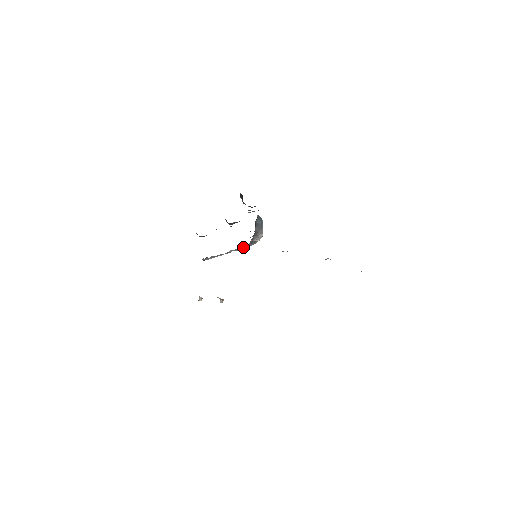
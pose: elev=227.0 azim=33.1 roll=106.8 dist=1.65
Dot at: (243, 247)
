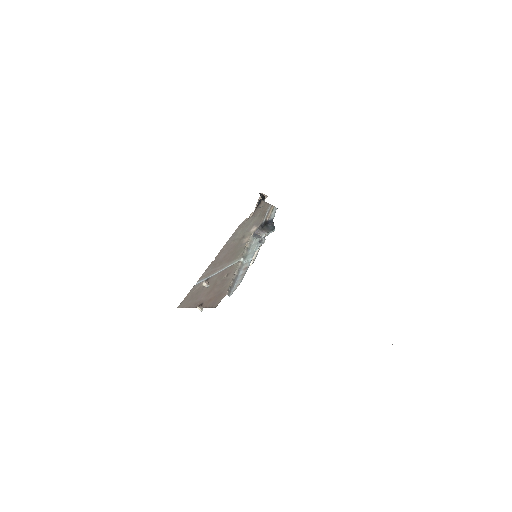
Dot at: (249, 244)
